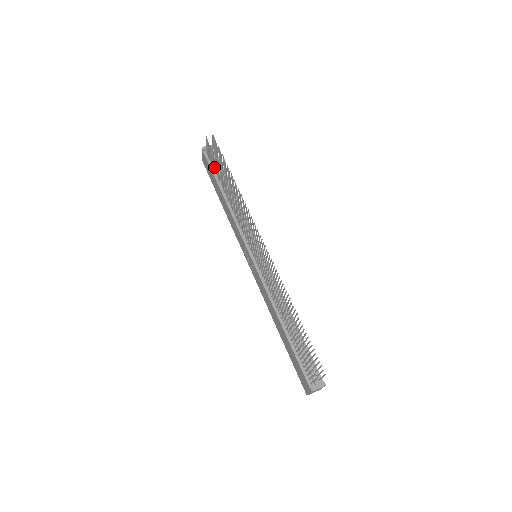
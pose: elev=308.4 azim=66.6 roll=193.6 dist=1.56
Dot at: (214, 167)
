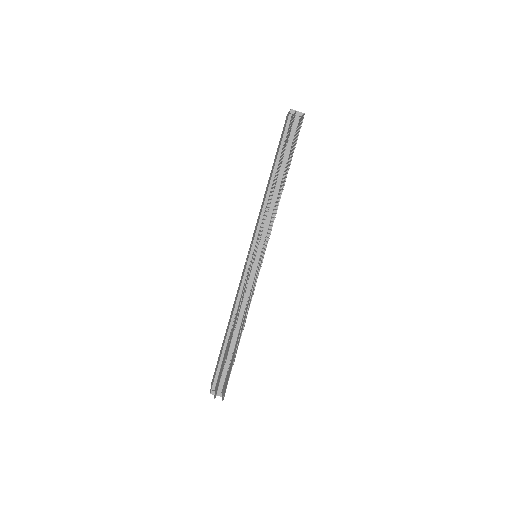
Dot at: occluded
